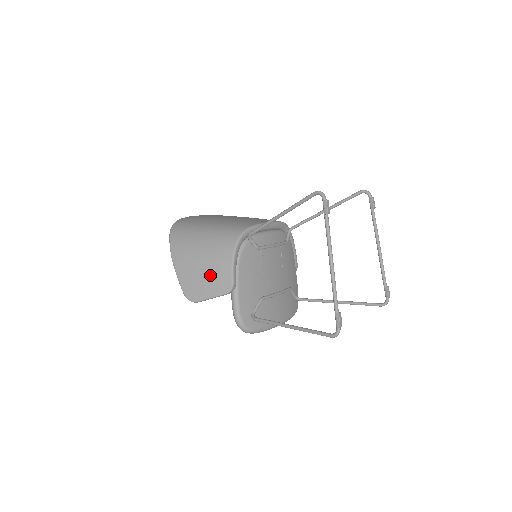
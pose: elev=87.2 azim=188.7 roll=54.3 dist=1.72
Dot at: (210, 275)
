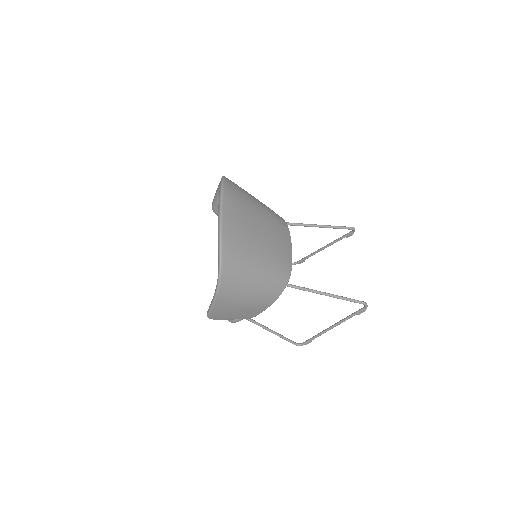
Dot at: (244, 312)
